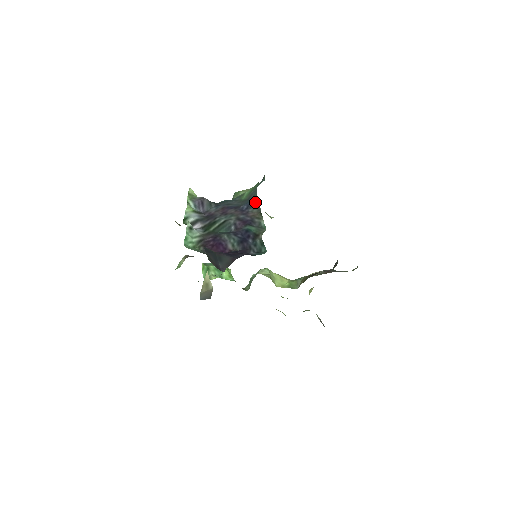
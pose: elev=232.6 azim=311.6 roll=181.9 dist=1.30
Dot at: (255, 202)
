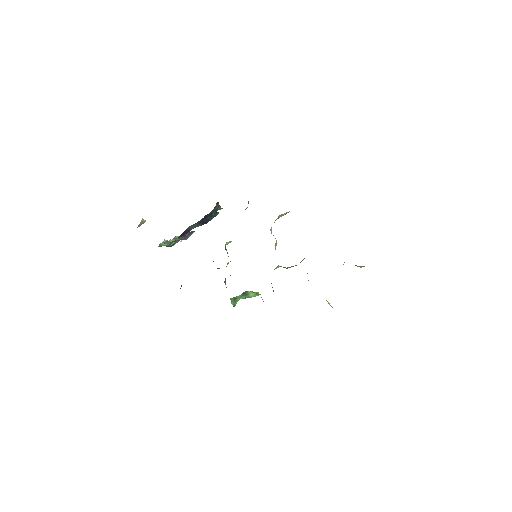
Dot at: occluded
